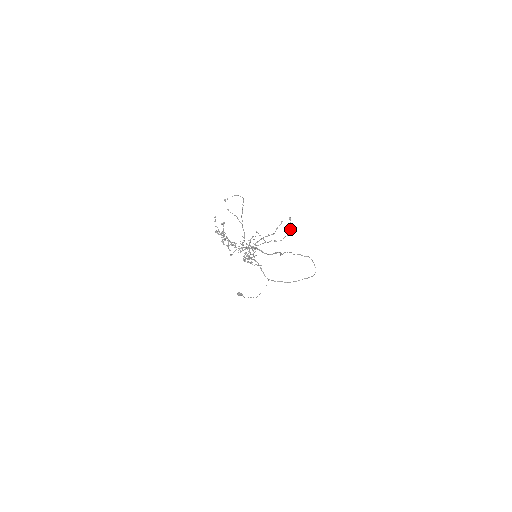
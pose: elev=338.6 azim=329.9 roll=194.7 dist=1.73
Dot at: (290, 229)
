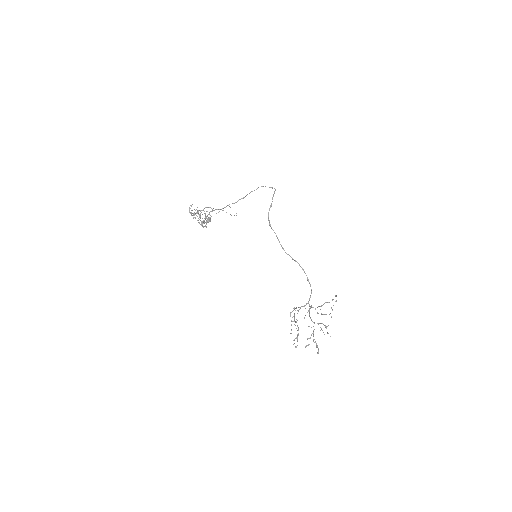
Dot at: occluded
